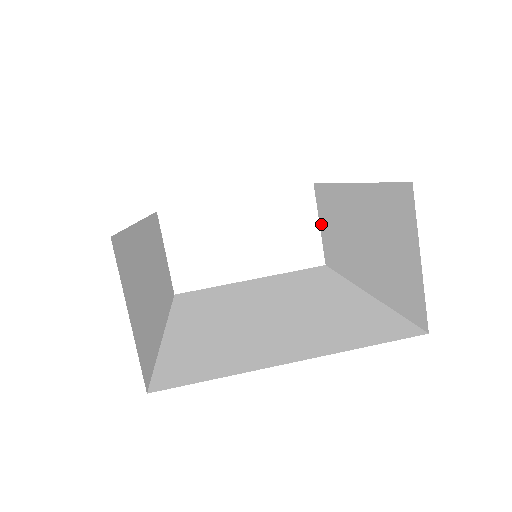
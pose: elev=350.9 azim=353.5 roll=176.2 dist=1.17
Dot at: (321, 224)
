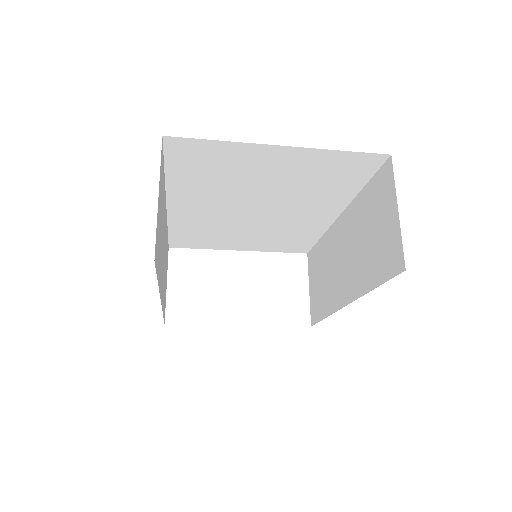
Dot at: (311, 286)
